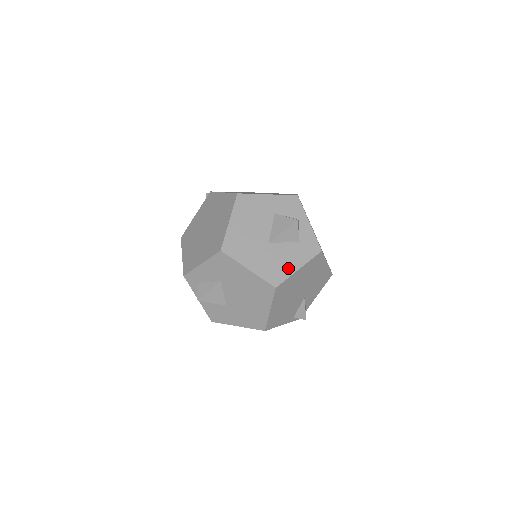
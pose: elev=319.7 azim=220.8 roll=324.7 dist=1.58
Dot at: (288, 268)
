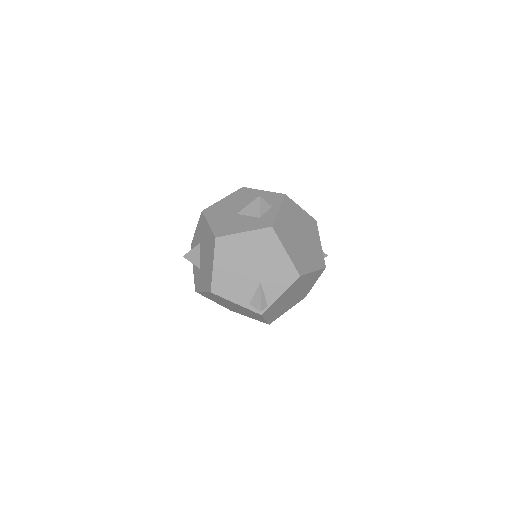
Dot at: (236, 230)
